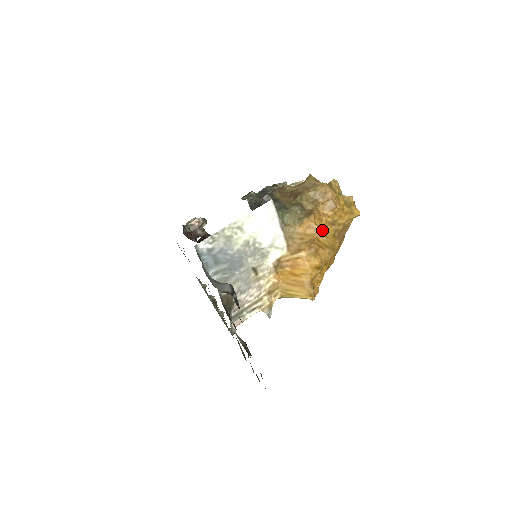
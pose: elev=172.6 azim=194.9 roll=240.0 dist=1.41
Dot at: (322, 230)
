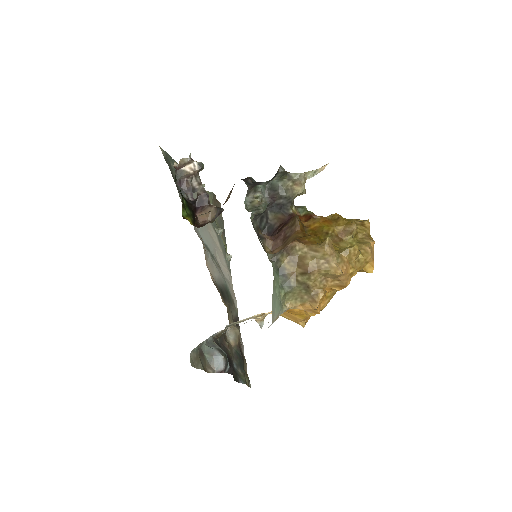
Dot at: occluded
